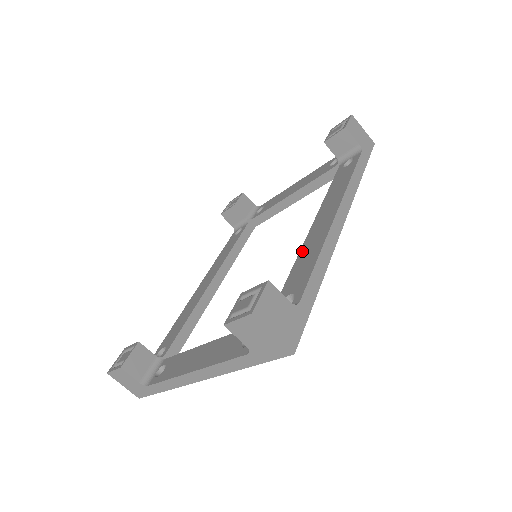
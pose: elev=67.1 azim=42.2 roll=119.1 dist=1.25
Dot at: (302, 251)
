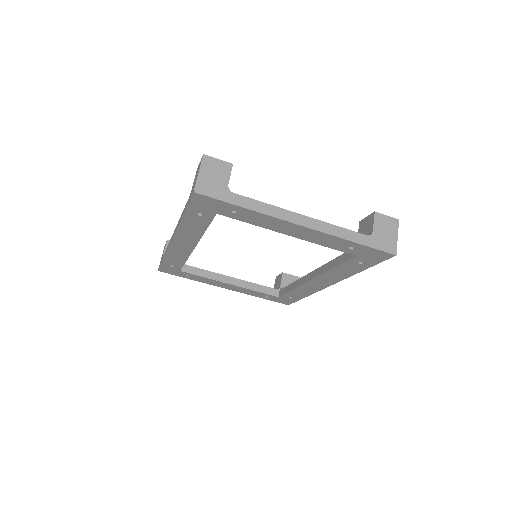
Dot at: occluded
